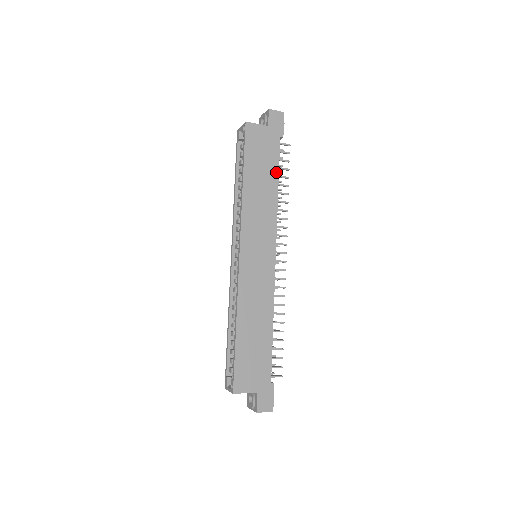
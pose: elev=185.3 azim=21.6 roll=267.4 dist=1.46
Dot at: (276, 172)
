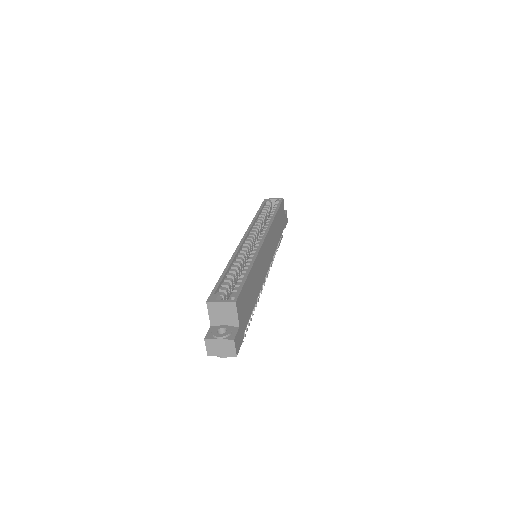
Dot at: (280, 236)
